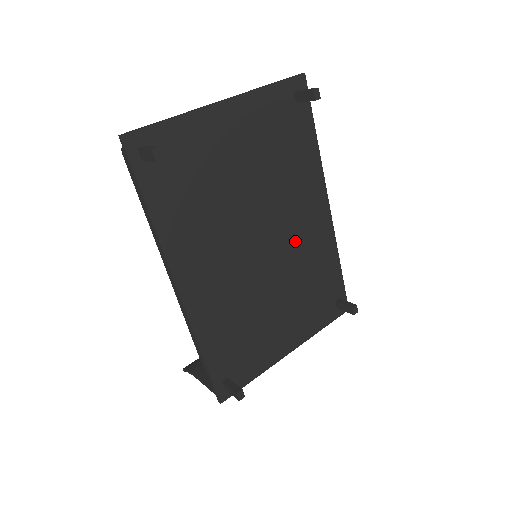
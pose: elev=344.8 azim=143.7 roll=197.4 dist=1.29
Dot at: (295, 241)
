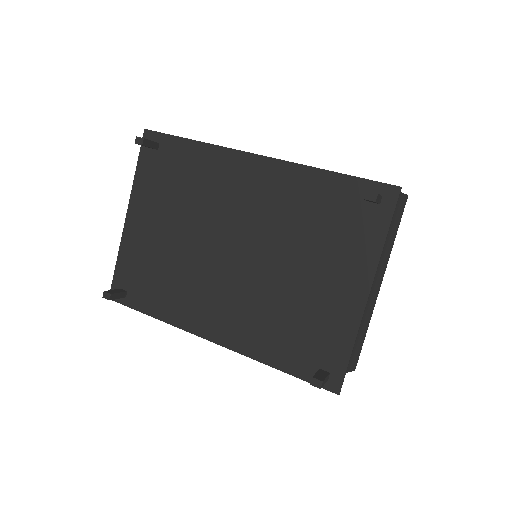
Dot at: (259, 215)
